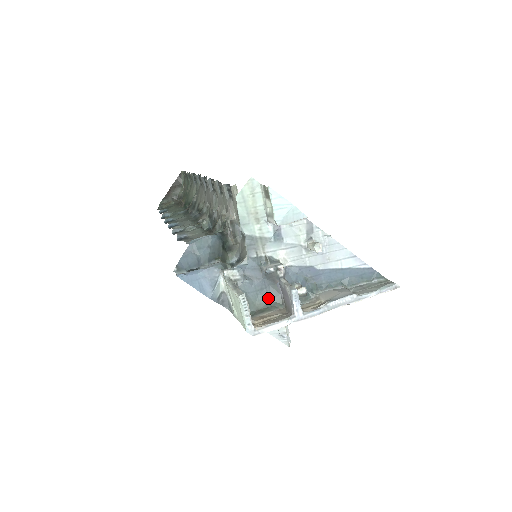
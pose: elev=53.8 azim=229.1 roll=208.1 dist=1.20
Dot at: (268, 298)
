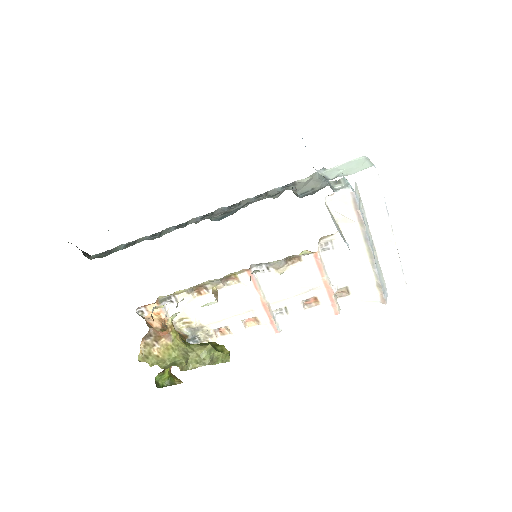
Dot at: occluded
